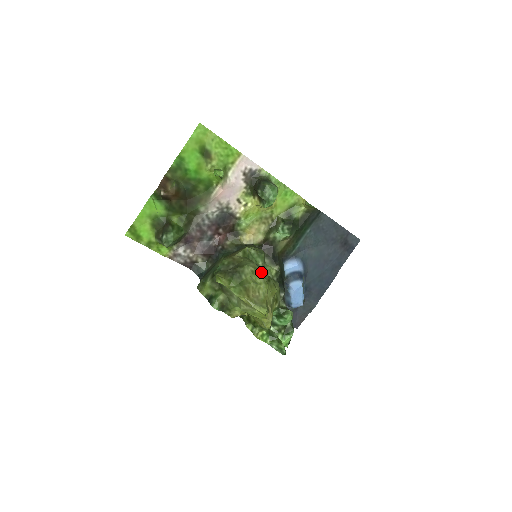
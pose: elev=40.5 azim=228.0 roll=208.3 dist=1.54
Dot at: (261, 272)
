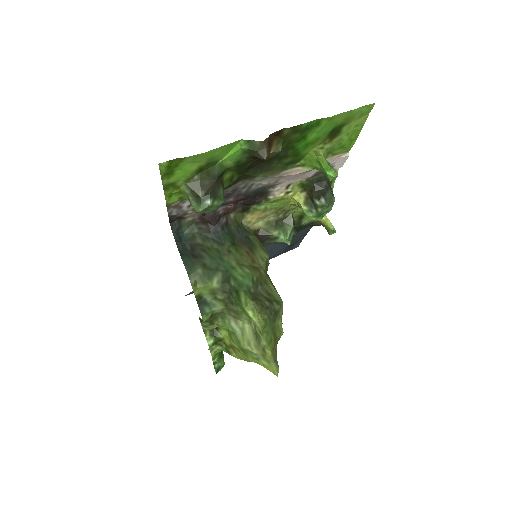
Dot at: occluded
